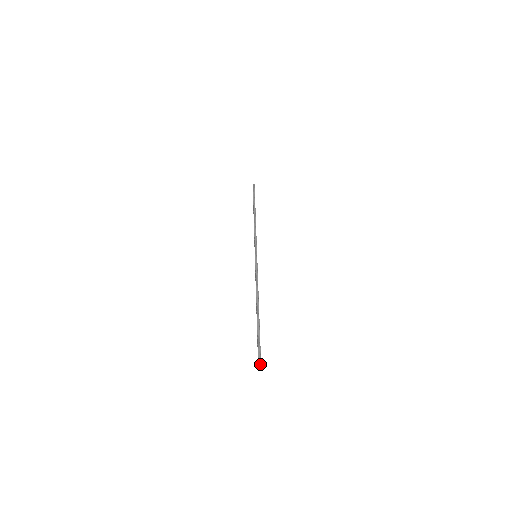
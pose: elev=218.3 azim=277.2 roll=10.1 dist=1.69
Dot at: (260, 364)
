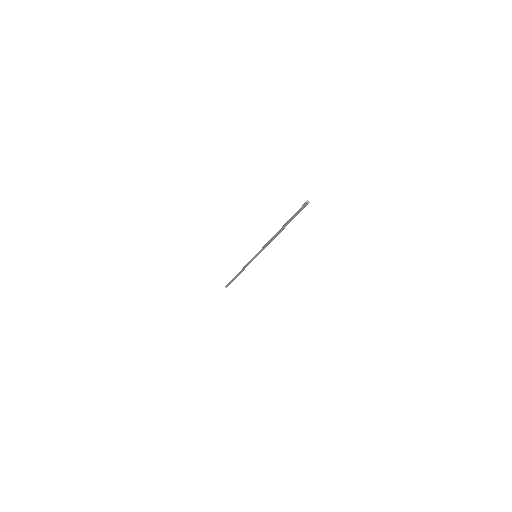
Dot at: (308, 202)
